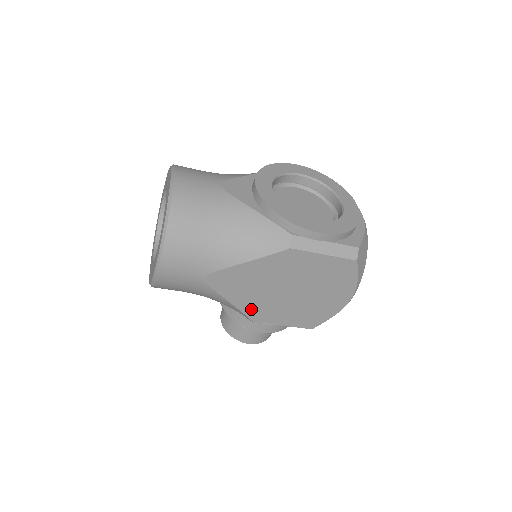
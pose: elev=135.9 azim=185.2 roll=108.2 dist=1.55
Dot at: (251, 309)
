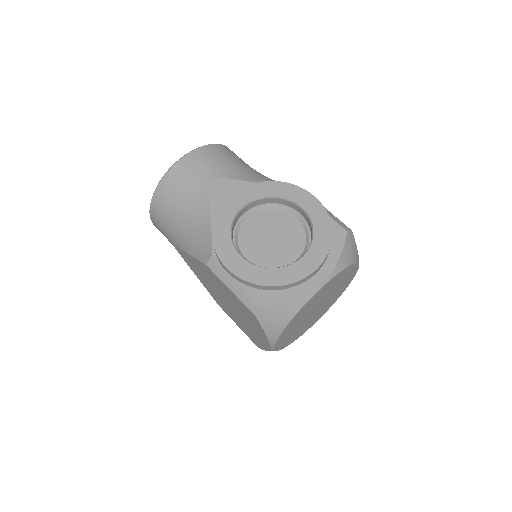
Dot at: occluded
